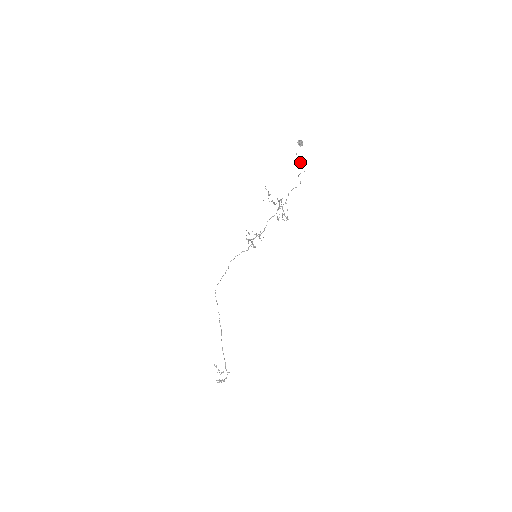
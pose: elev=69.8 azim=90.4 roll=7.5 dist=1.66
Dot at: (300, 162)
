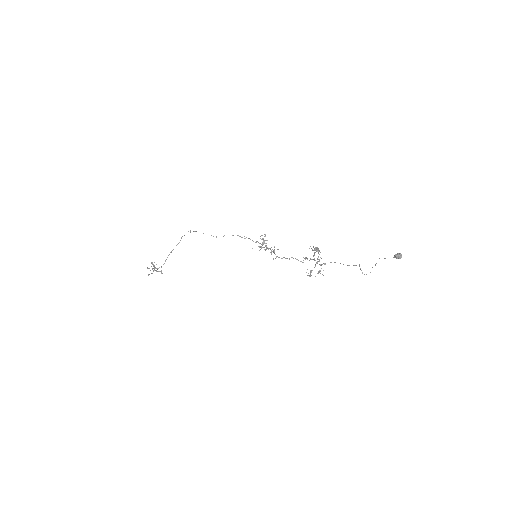
Dot at: occluded
